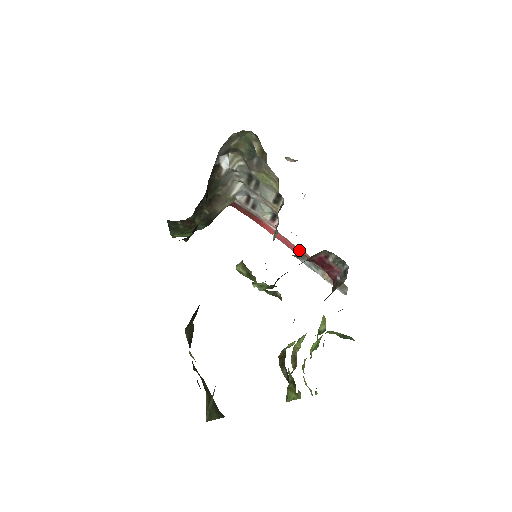
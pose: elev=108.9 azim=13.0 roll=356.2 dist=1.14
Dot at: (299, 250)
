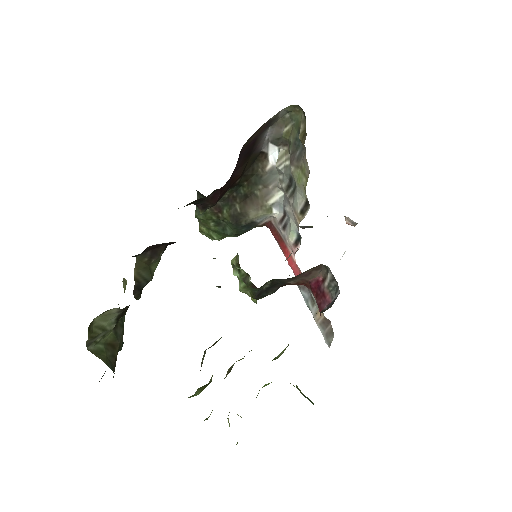
Dot at: occluded
